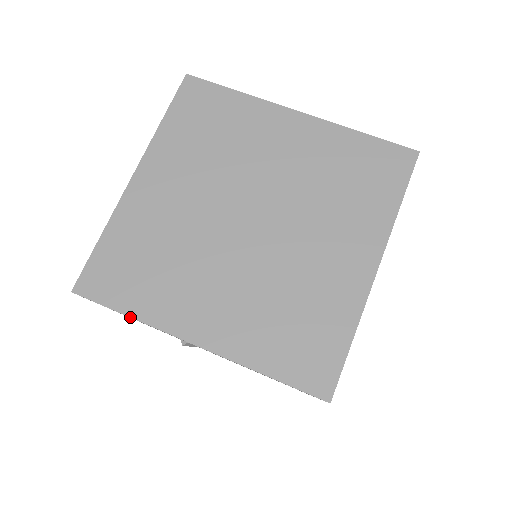
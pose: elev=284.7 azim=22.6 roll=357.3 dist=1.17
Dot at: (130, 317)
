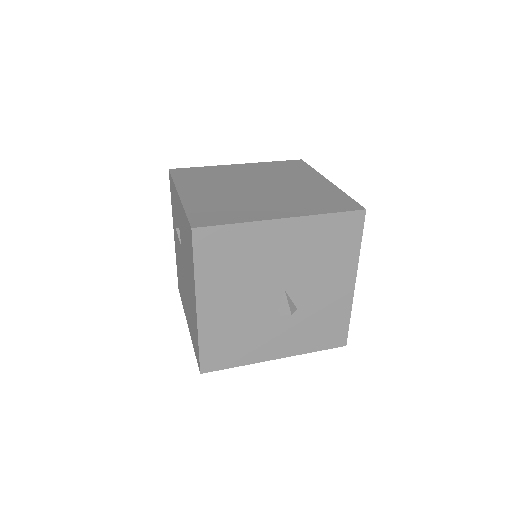
Dot at: (173, 180)
